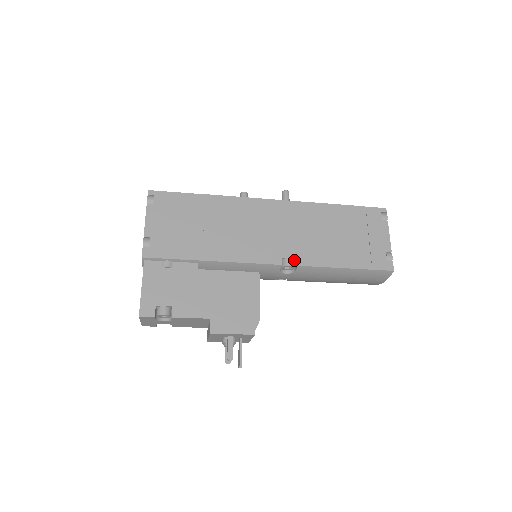
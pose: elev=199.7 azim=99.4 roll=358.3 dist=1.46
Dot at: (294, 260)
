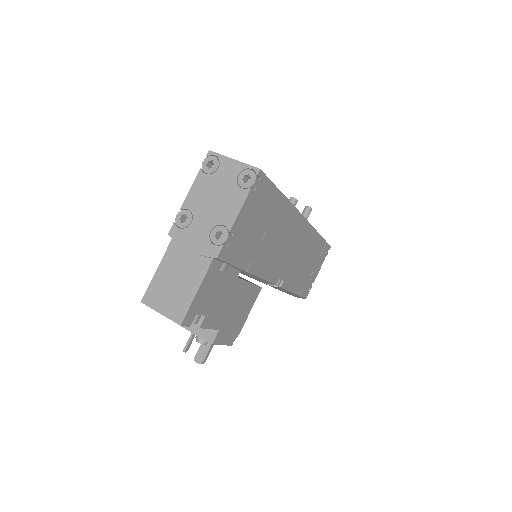
Dot at: (281, 280)
